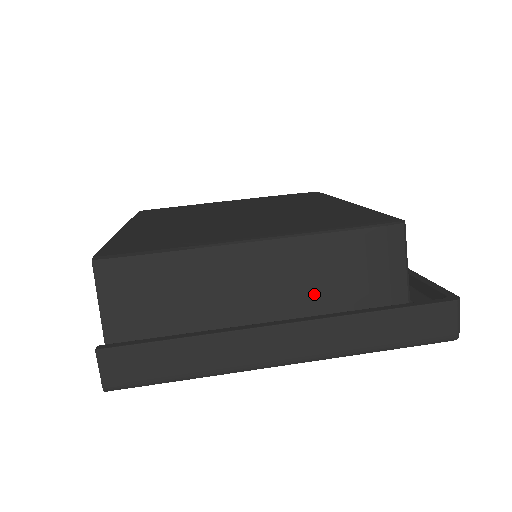
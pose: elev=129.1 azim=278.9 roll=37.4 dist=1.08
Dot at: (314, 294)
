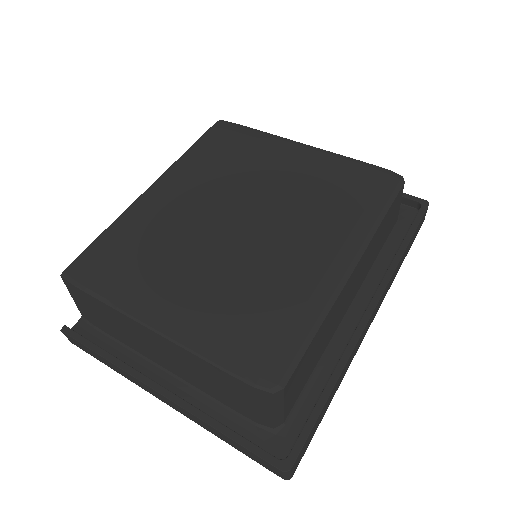
Dot at: (197, 379)
